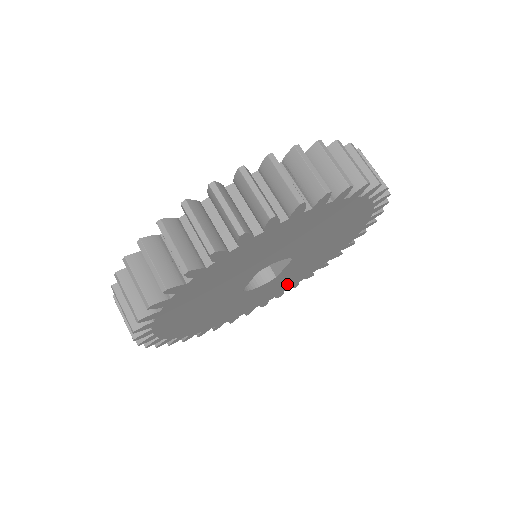
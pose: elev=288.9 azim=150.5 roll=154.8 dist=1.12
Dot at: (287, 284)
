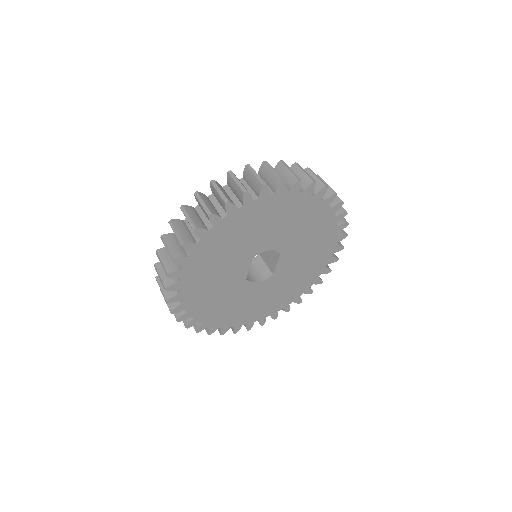
Dot at: (289, 293)
